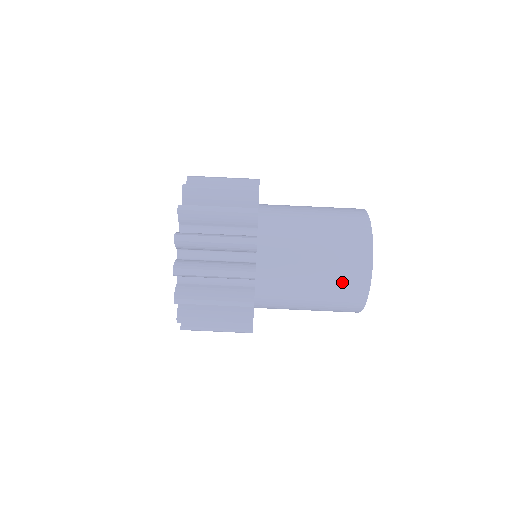
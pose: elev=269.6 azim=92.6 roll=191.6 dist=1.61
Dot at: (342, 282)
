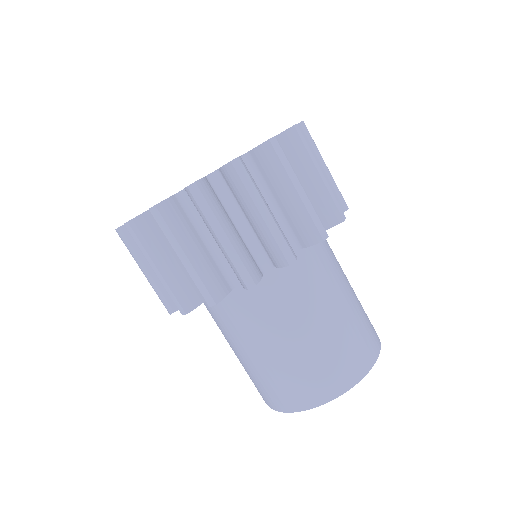
Dot at: (275, 384)
